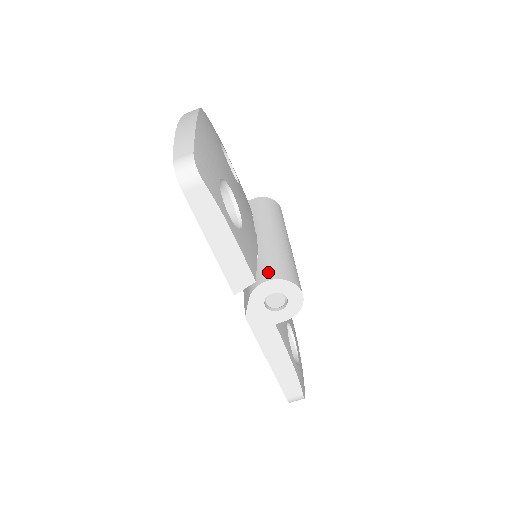
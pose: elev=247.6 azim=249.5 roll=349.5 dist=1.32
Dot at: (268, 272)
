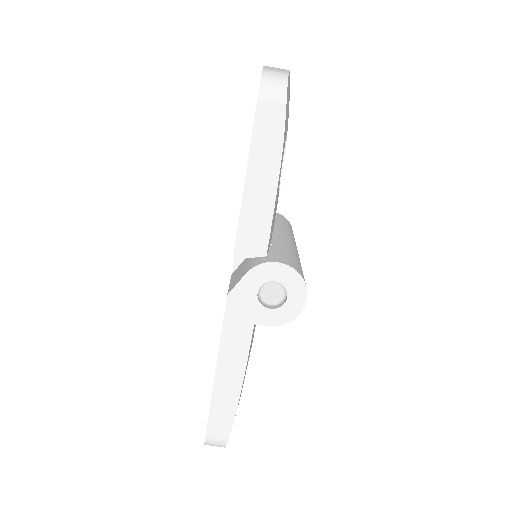
Dot at: (281, 257)
